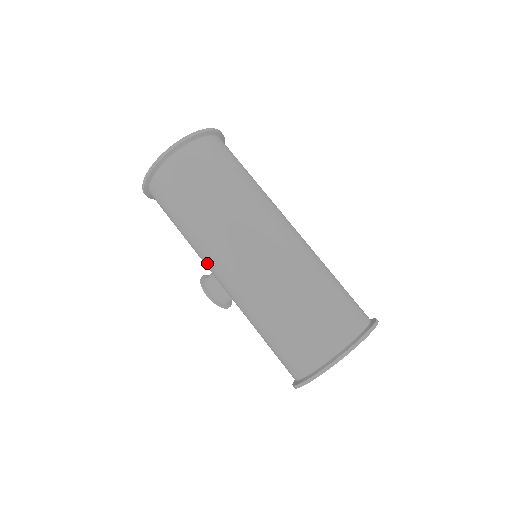
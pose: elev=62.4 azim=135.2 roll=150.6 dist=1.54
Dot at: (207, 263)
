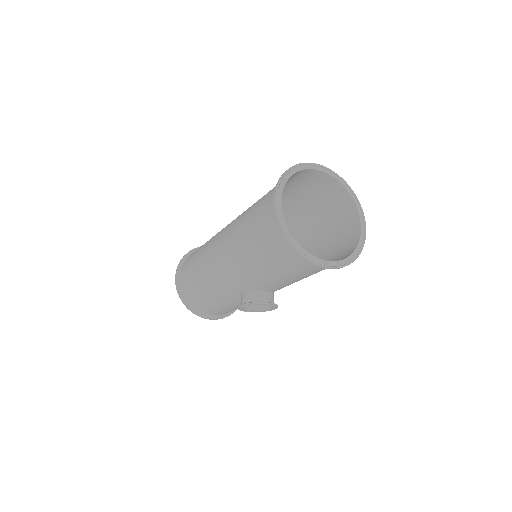
Dot at: (223, 286)
